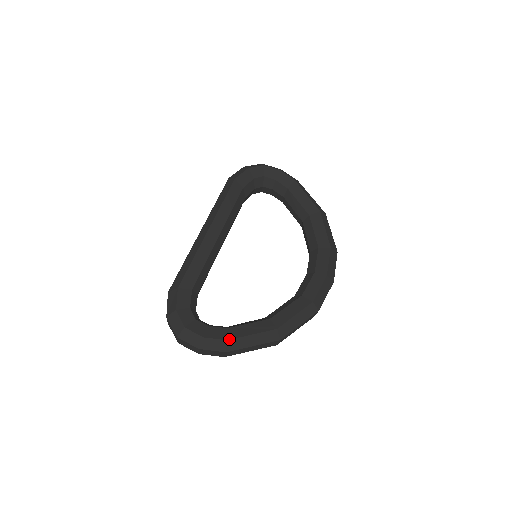
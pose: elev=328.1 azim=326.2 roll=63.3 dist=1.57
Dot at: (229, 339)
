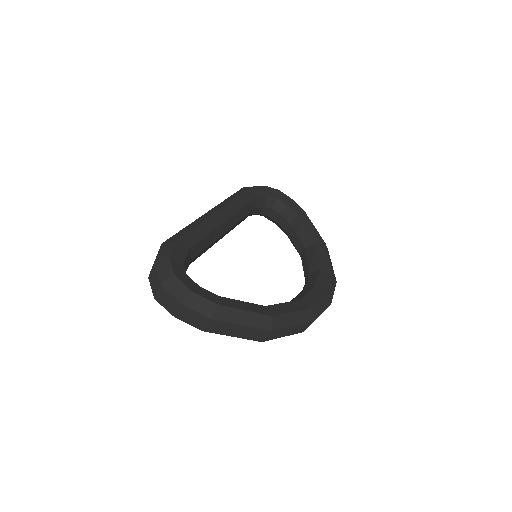
Dot at: (220, 304)
